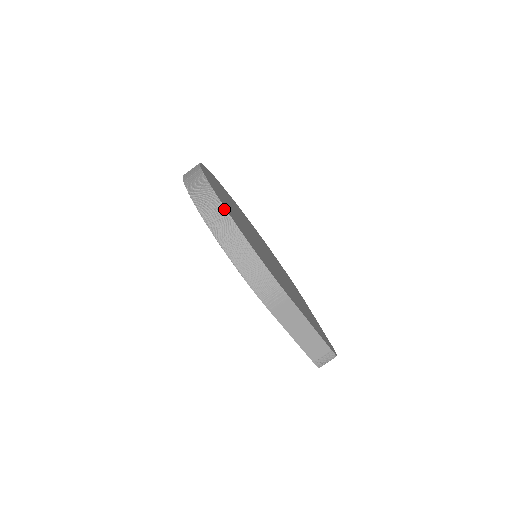
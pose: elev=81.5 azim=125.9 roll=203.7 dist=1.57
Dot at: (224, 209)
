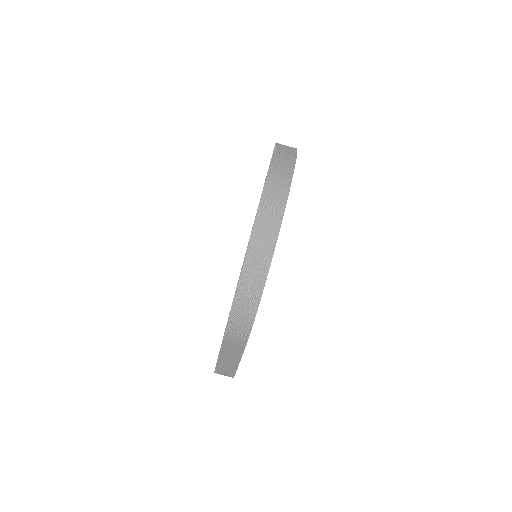
Dot at: (272, 254)
